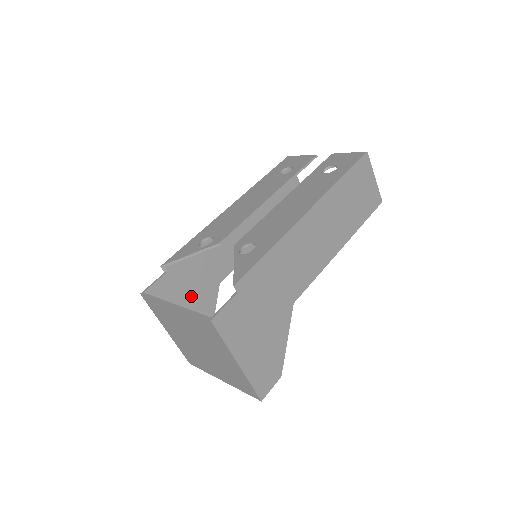
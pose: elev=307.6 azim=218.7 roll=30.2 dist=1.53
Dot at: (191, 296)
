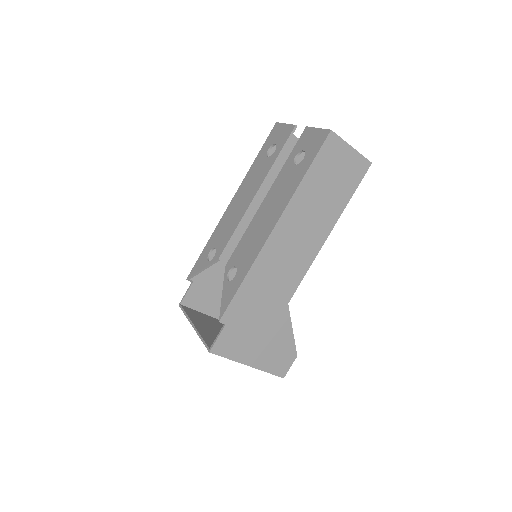
Dot at: occluded
